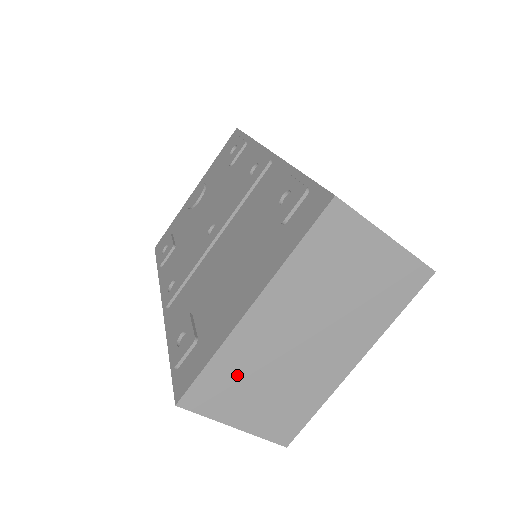
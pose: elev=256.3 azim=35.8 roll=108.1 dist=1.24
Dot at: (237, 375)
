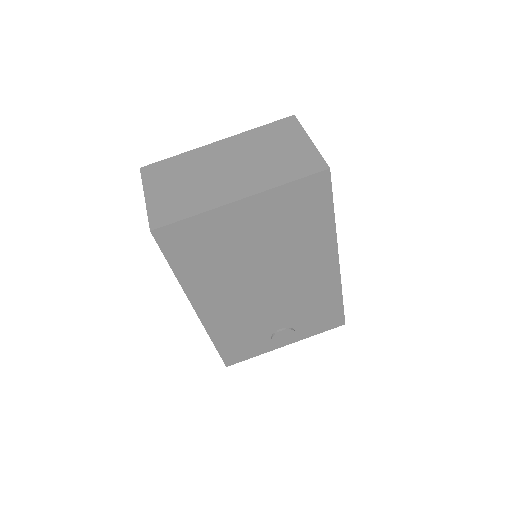
Dot at: (178, 169)
